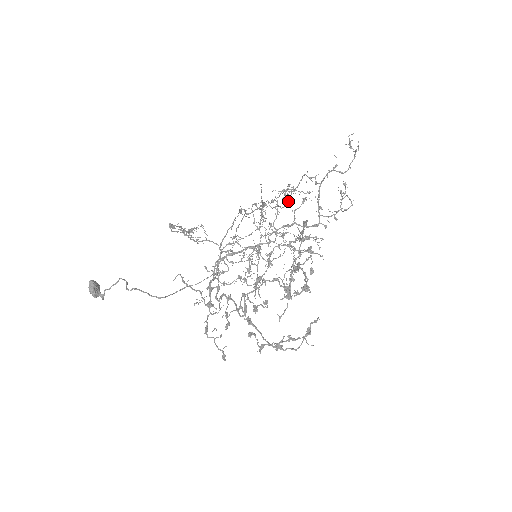
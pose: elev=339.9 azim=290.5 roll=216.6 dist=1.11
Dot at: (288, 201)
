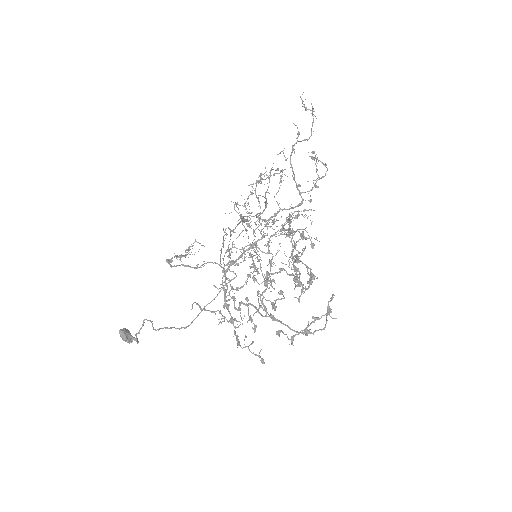
Dot at: (265, 205)
